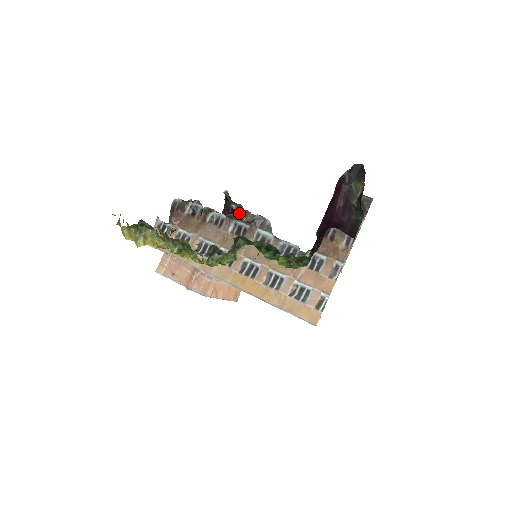
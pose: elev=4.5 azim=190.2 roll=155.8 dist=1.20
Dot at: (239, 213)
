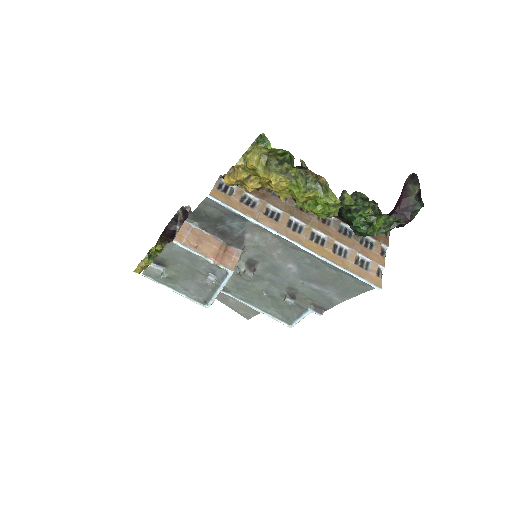
Dot at: (174, 238)
